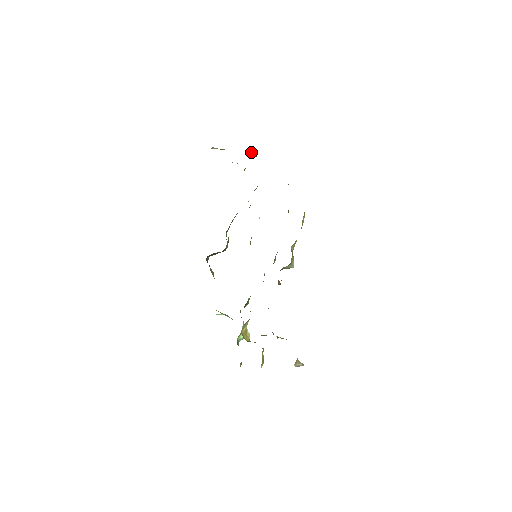
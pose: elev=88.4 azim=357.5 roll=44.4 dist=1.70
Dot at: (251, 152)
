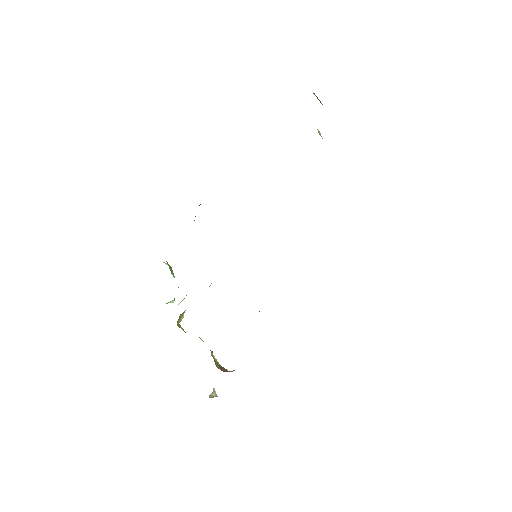
Dot at: occluded
